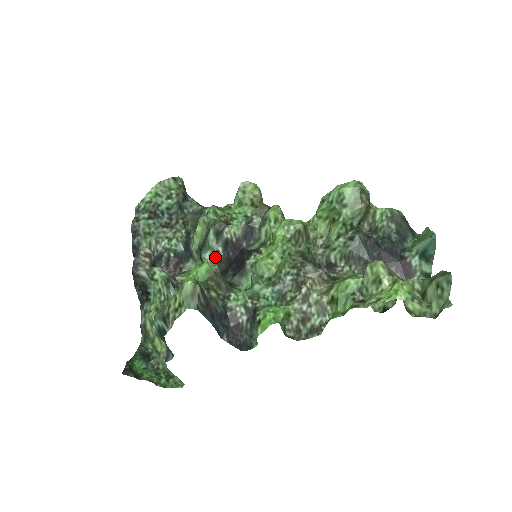
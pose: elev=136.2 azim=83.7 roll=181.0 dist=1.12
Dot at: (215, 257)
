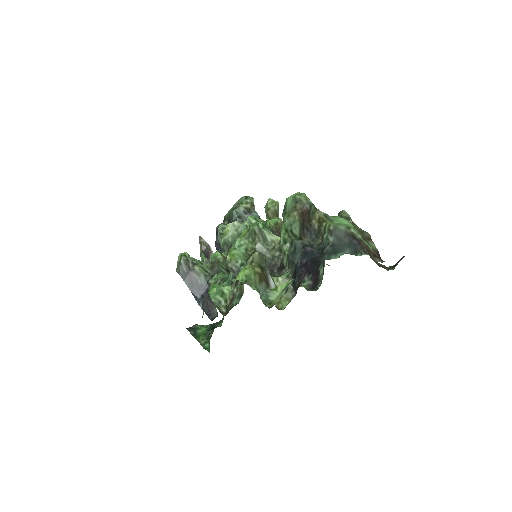
Dot at: occluded
